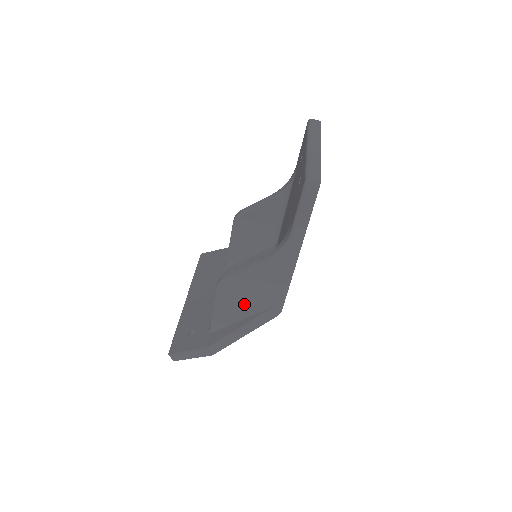
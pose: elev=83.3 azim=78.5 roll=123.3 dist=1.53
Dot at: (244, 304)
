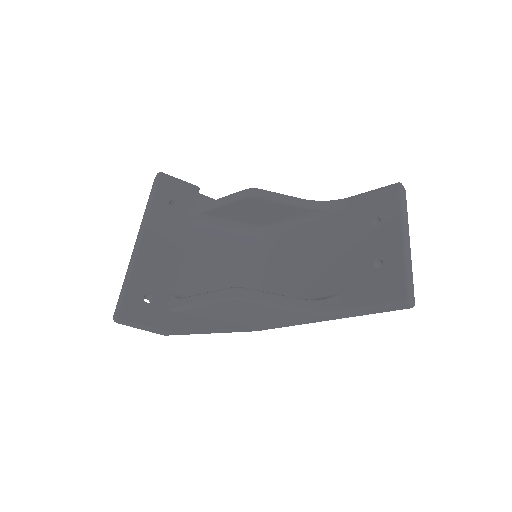
Dot at: (236, 315)
